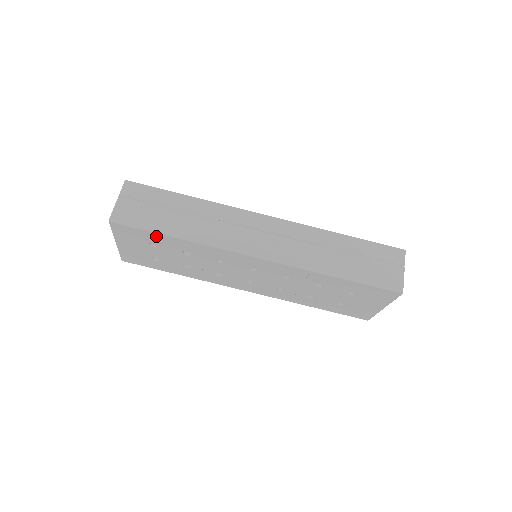
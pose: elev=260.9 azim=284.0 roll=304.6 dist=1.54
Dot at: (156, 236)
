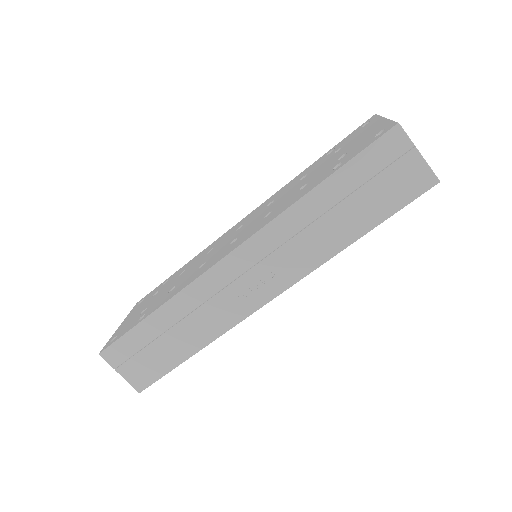
Dot at: occluded
